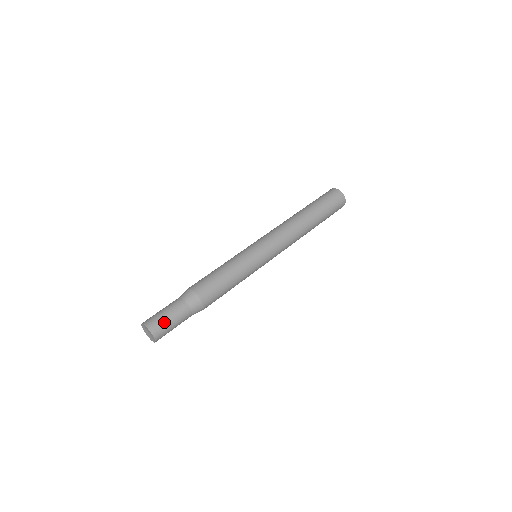
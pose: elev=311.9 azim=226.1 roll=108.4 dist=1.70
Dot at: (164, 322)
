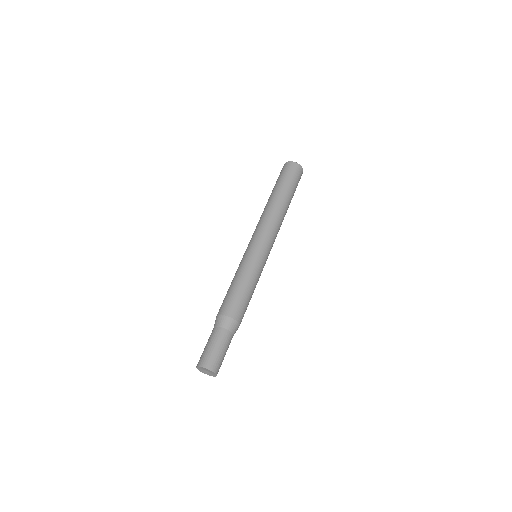
Dot at: (220, 358)
